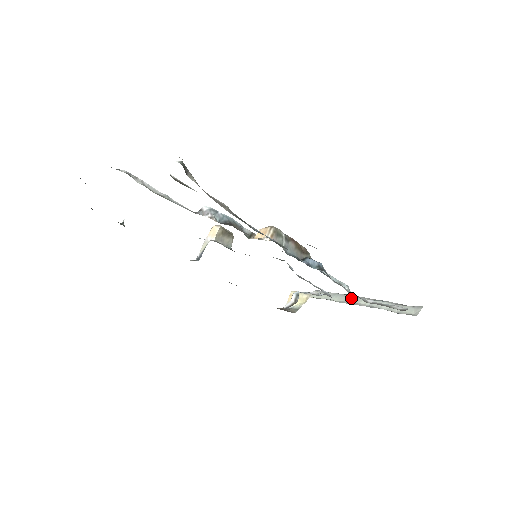
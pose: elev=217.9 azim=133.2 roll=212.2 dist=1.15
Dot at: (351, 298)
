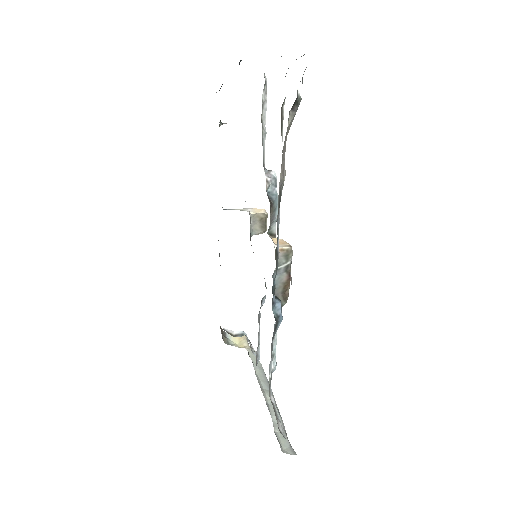
Dot at: (267, 385)
